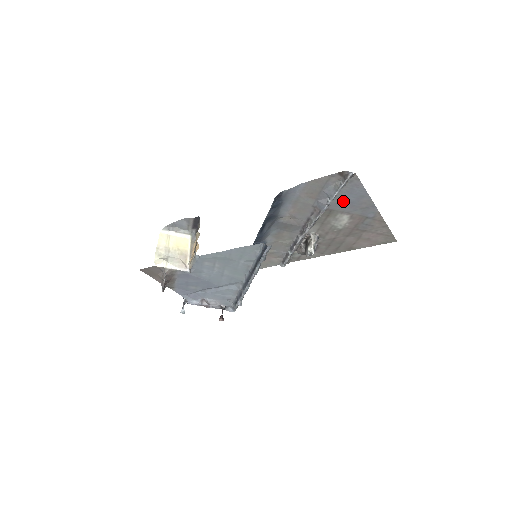
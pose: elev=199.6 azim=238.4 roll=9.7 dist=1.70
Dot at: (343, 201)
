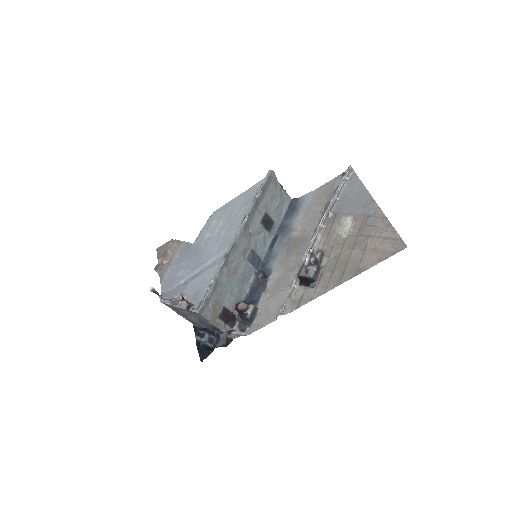
Dot at: (346, 201)
